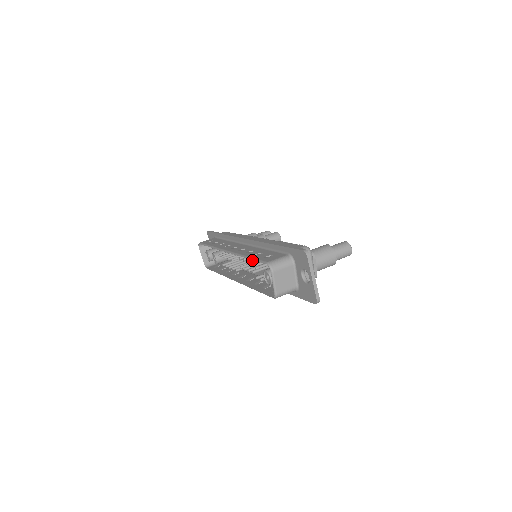
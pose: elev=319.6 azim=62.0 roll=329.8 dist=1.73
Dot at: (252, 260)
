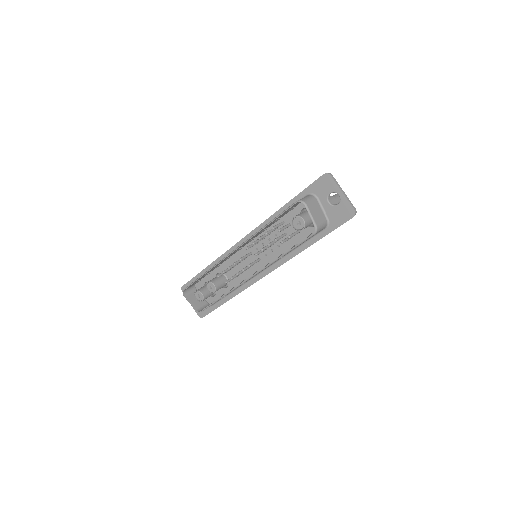
Dot at: (269, 232)
